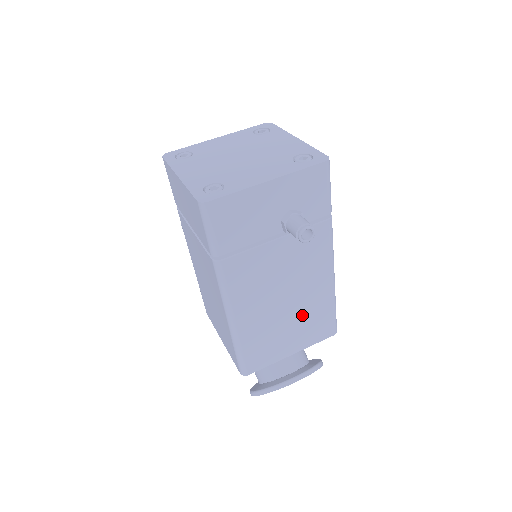
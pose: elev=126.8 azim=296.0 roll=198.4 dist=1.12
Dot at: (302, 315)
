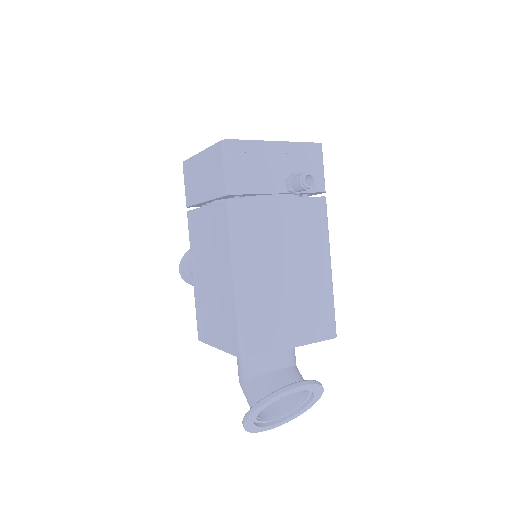
Dot at: (303, 296)
